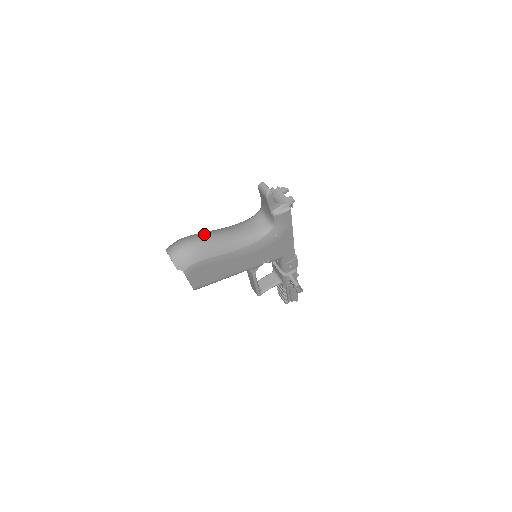
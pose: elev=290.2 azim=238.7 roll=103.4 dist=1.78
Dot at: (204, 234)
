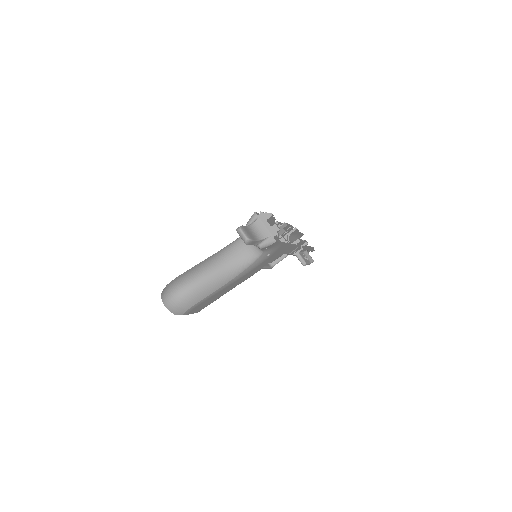
Dot at: (193, 277)
